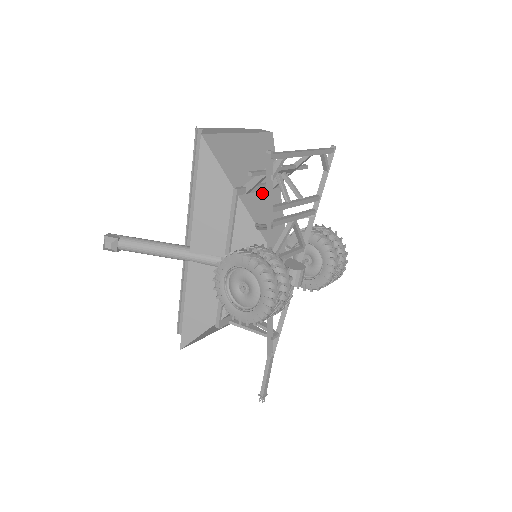
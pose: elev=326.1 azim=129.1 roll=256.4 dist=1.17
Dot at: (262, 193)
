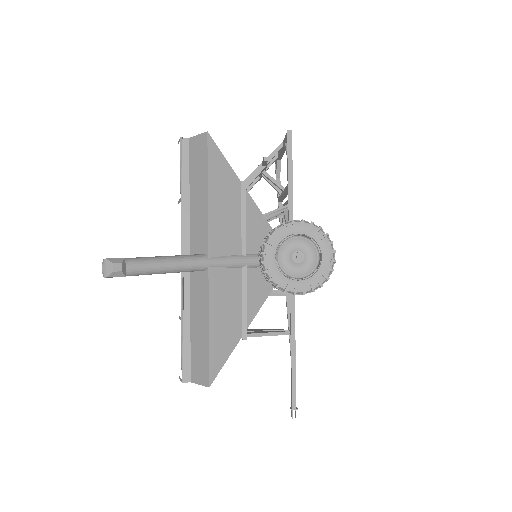
Dot at: occluded
